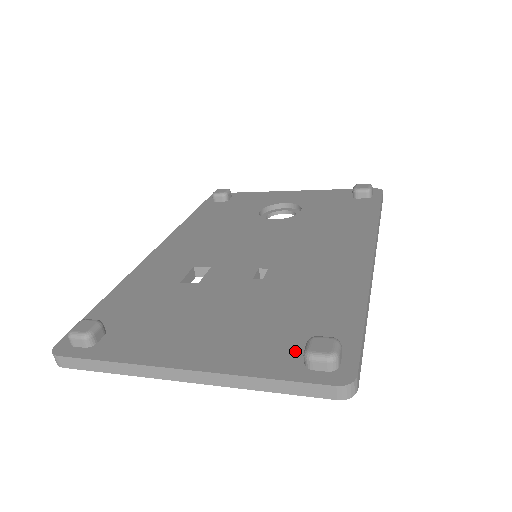
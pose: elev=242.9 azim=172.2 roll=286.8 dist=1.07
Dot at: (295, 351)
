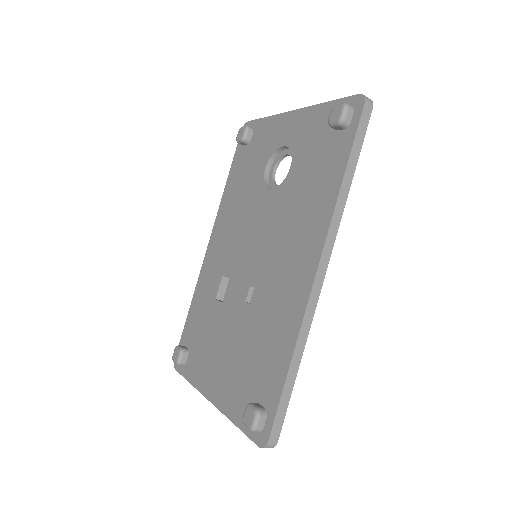
Dot at: occluded
